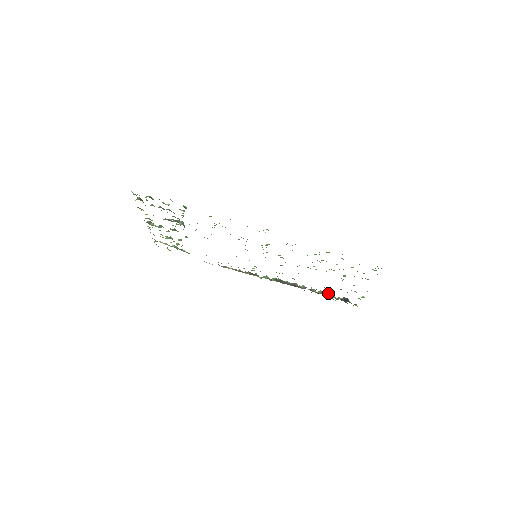
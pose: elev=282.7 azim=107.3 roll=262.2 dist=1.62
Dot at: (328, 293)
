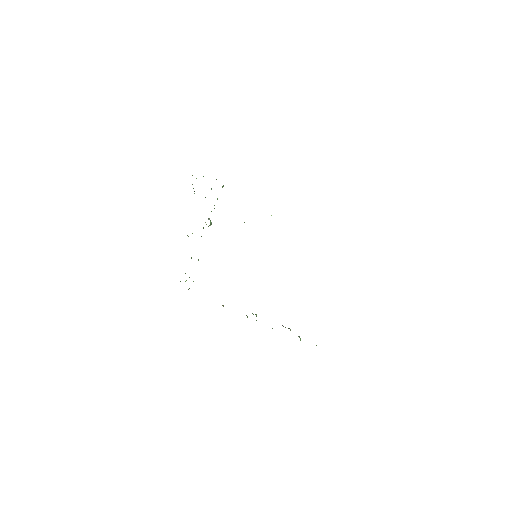
Dot at: occluded
